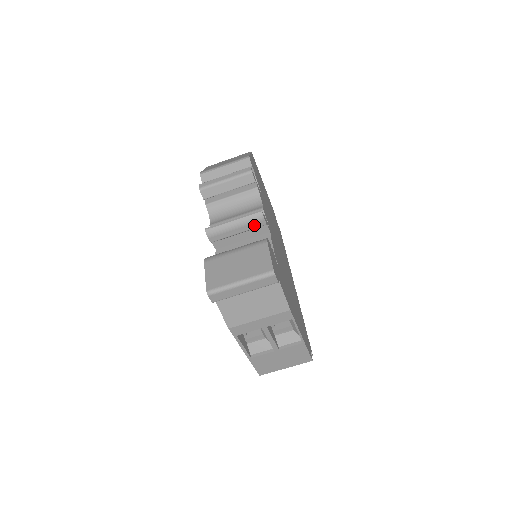
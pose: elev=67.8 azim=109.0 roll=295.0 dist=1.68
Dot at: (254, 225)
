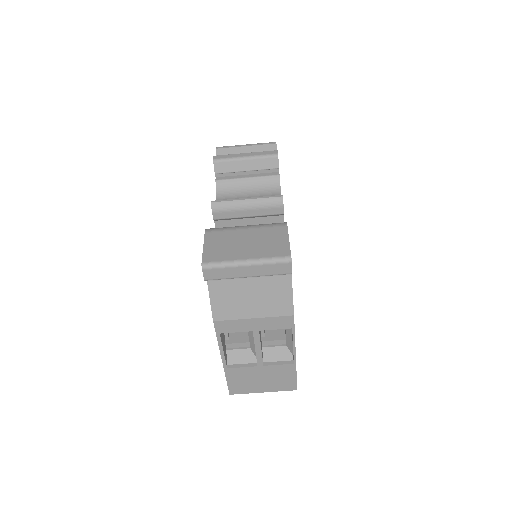
Dot at: (269, 211)
